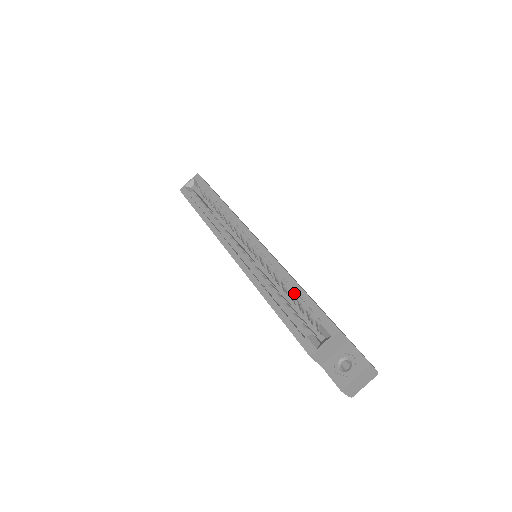
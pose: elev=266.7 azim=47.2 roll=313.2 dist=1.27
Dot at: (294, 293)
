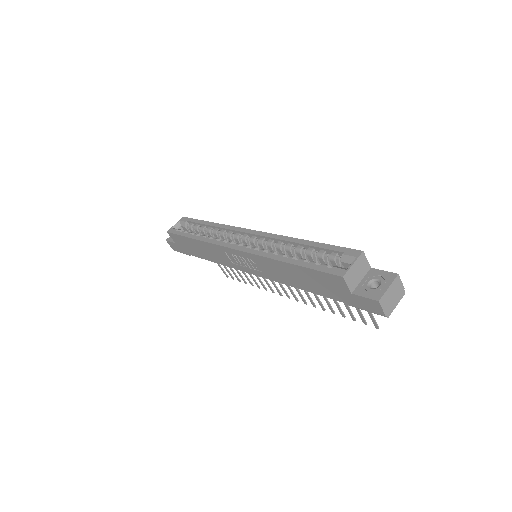
Dot at: (308, 249)
